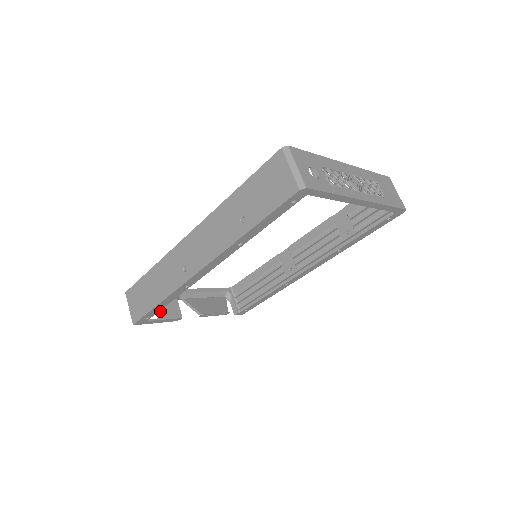
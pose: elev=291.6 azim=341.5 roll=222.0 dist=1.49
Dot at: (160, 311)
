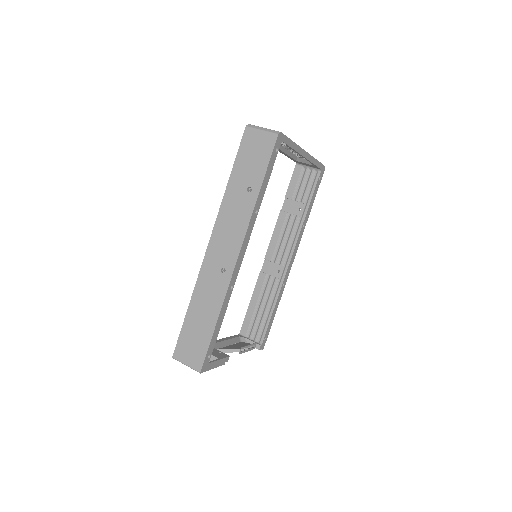
Dot at: occluded
